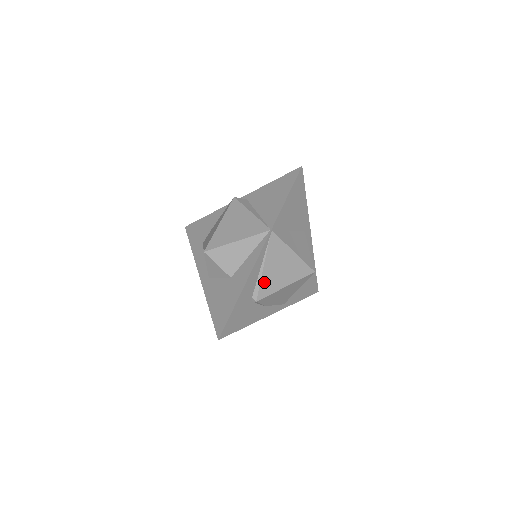
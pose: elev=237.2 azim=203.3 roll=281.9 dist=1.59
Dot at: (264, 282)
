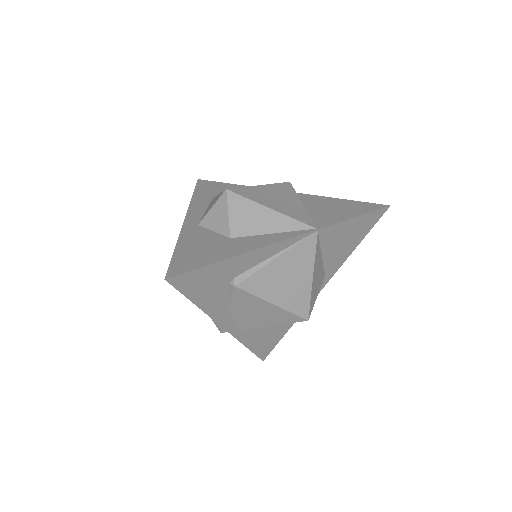
Dot at: (261, 274)
